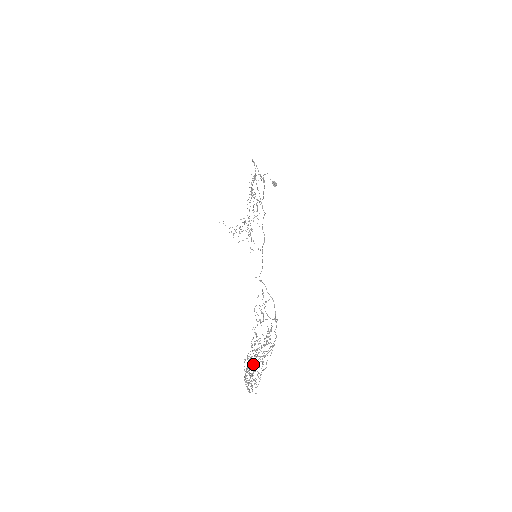
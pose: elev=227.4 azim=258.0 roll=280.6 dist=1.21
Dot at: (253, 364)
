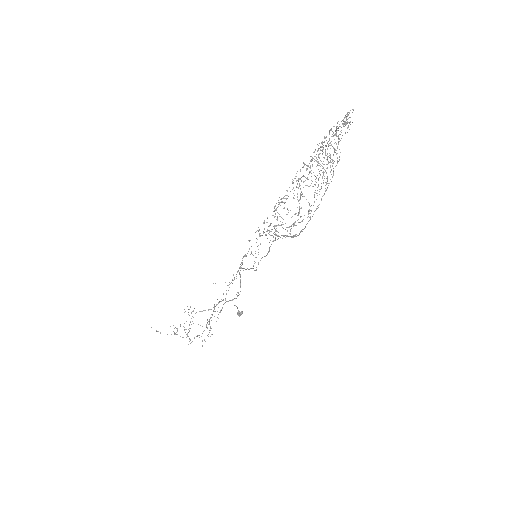
Dot at: (335, 134)
